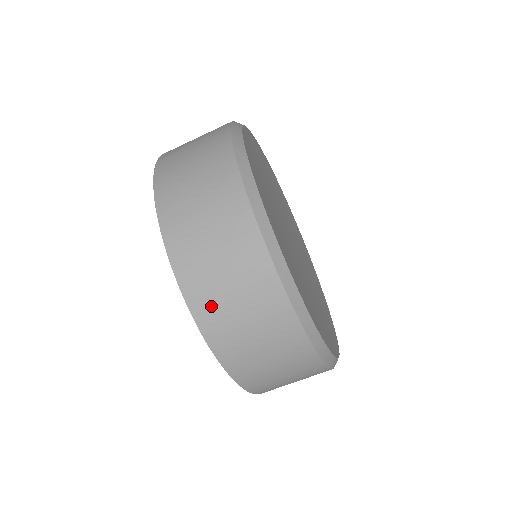
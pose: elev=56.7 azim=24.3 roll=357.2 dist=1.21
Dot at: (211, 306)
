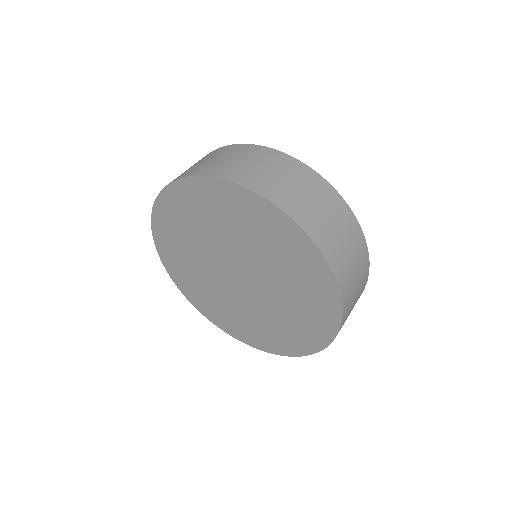
Dot at: (349, 302)
